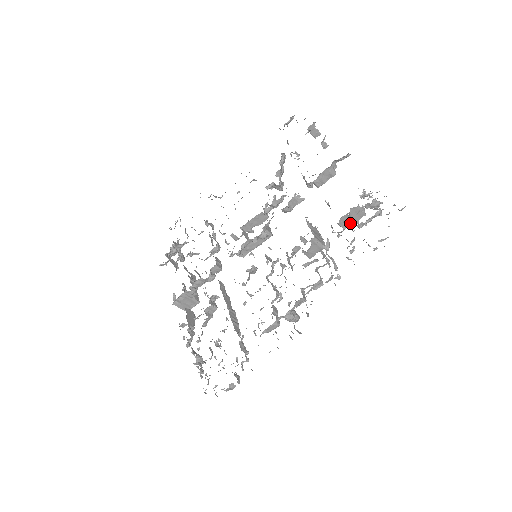
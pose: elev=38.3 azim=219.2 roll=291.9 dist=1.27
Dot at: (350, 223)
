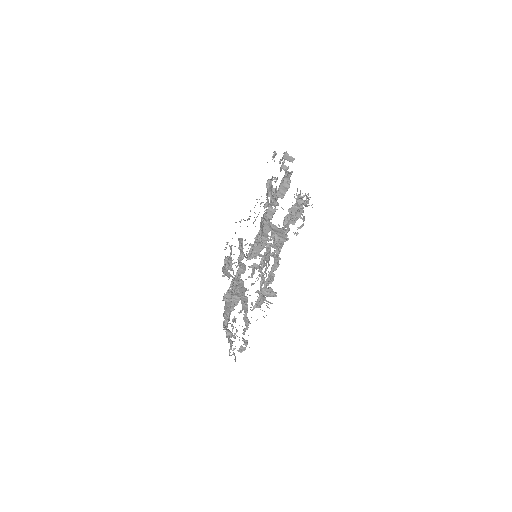
Dot at: occluded
